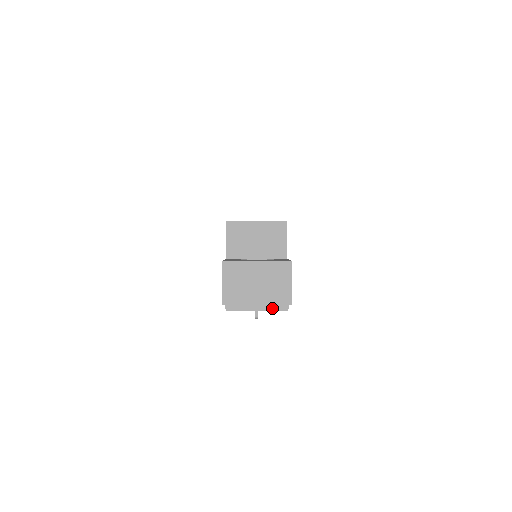
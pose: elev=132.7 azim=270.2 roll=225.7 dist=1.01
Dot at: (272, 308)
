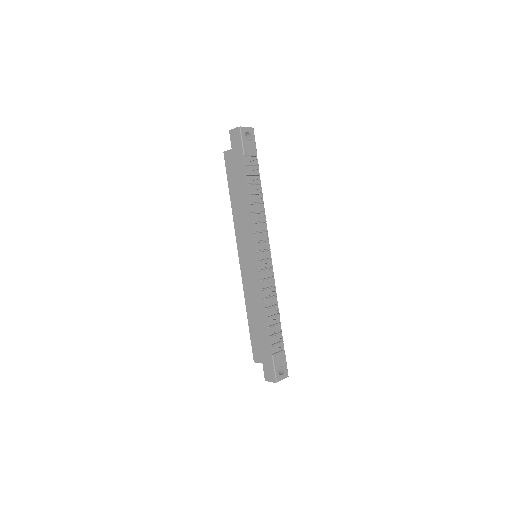
Dot at: (250, 128)
